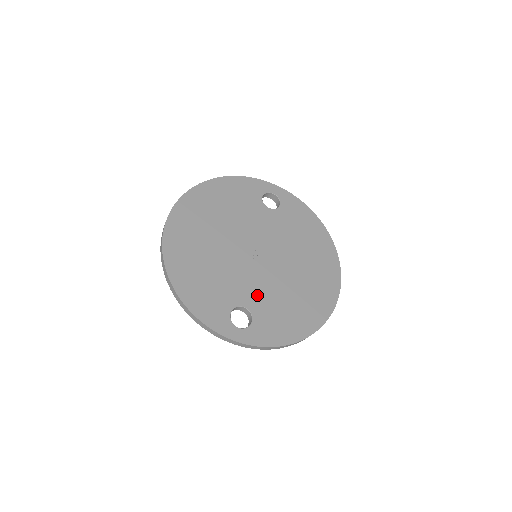
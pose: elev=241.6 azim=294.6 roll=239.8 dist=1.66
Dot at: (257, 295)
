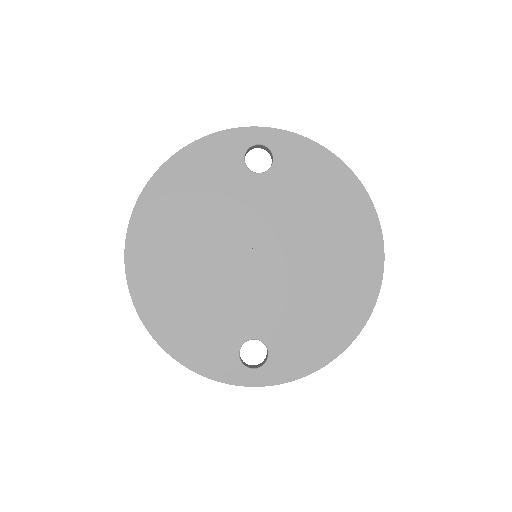
Dot at: (267, 317)
